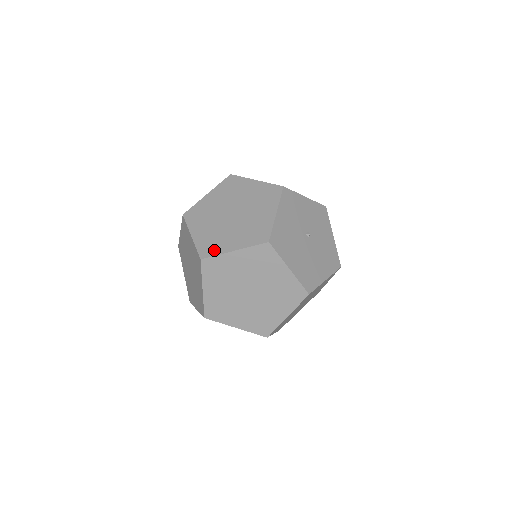
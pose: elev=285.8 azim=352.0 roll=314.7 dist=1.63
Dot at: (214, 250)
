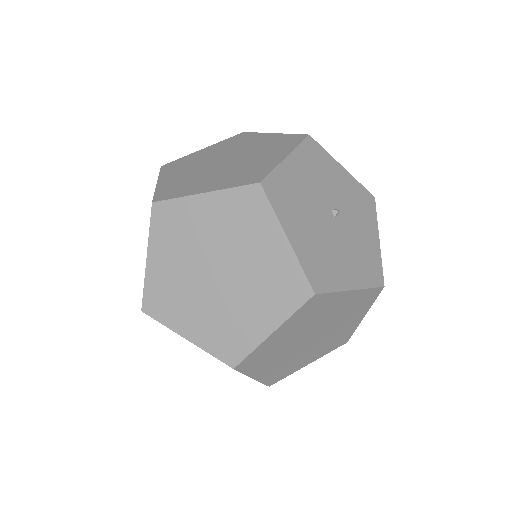
Dot at: (176, 193)
